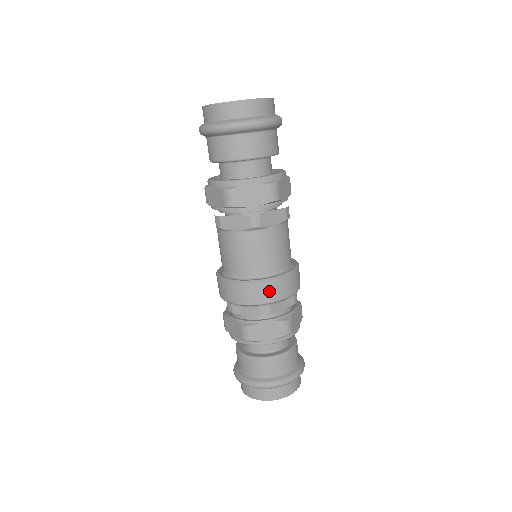
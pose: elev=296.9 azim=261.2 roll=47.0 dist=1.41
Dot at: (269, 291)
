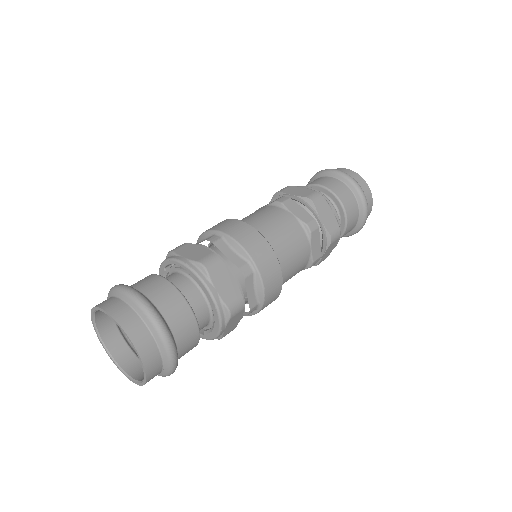
Dot at: (235, 227)
